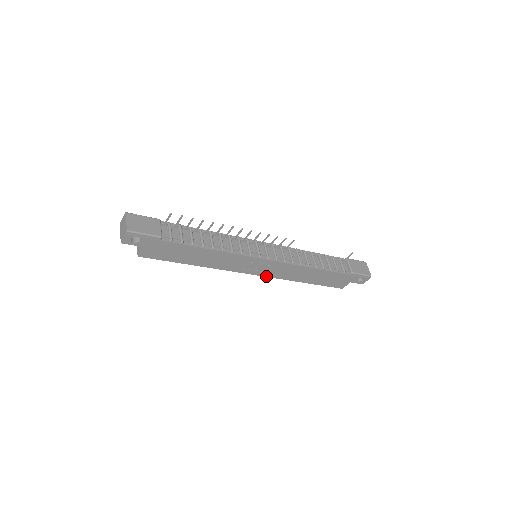
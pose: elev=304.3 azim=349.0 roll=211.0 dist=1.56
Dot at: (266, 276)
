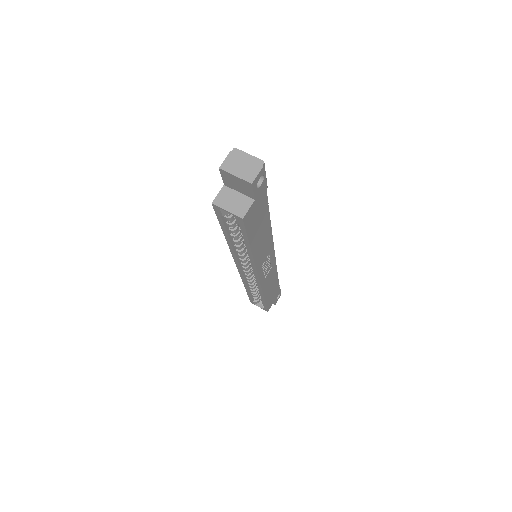
Dot at: (260, 283)
